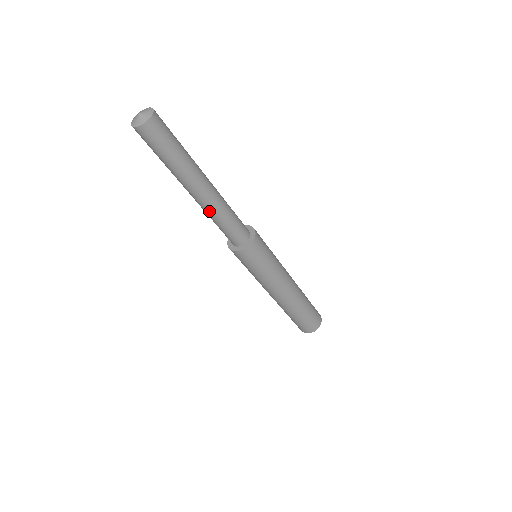
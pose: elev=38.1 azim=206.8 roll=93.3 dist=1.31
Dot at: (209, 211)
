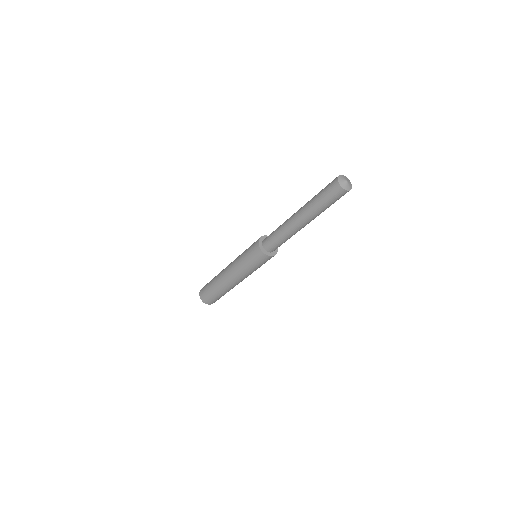
Dot at: occluded
